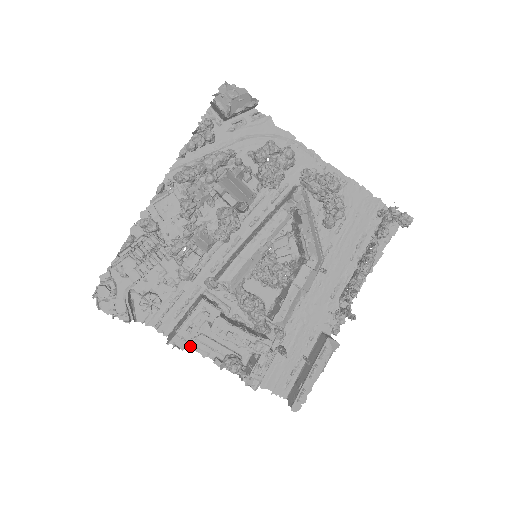
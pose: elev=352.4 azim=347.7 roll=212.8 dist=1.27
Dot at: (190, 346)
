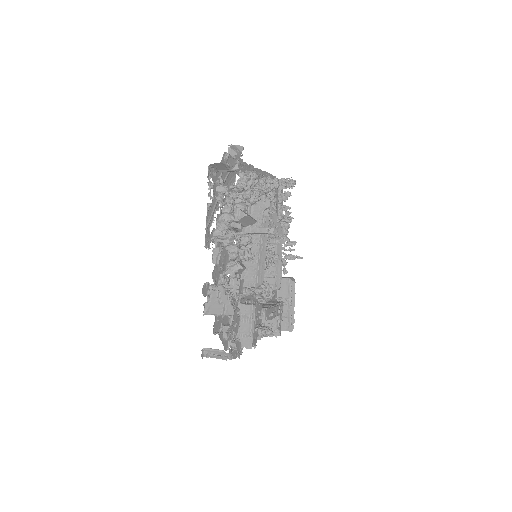
Dot at: occluded
